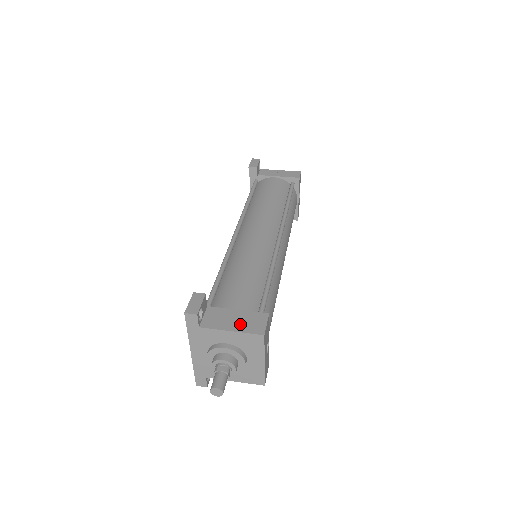
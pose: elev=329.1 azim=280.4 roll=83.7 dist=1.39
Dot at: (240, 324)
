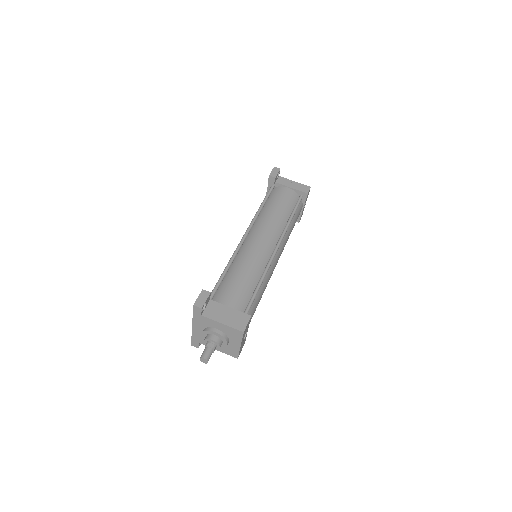
Dot at: (229, 320)
